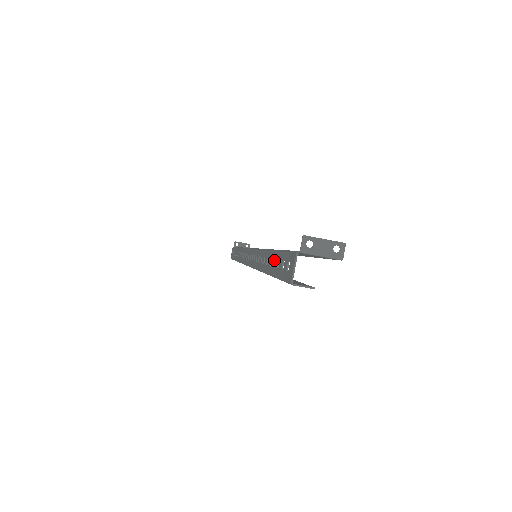
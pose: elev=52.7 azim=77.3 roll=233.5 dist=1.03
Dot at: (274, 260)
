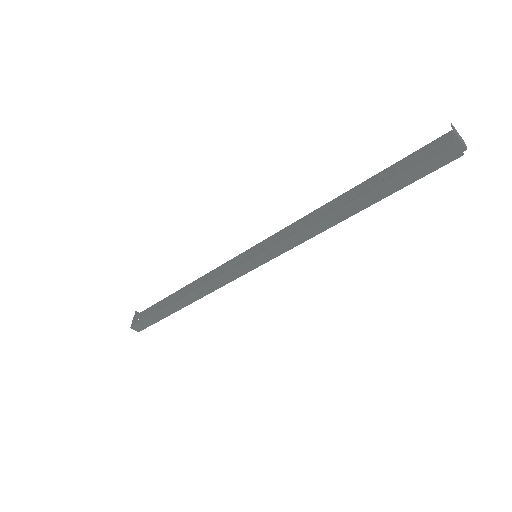
Dot at: (381, 176)
